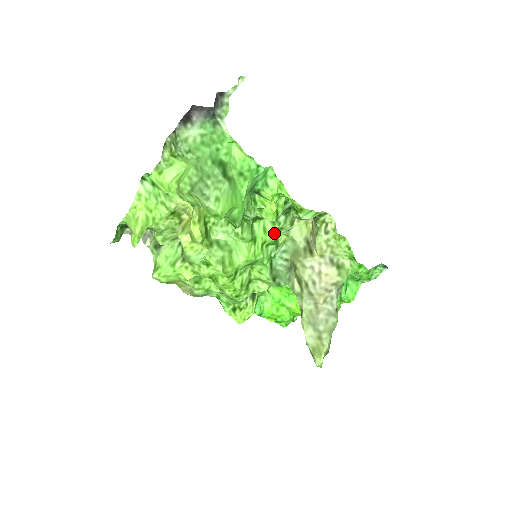
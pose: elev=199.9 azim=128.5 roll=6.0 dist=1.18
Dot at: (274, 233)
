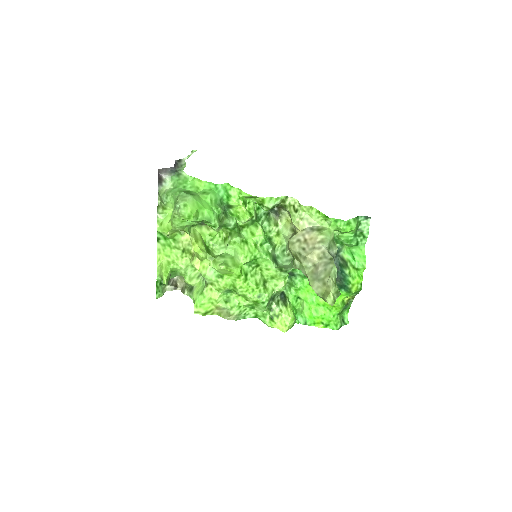
Dot at: (260, 233)
